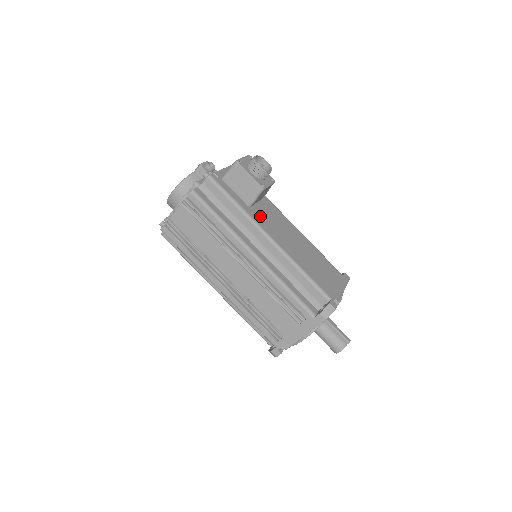
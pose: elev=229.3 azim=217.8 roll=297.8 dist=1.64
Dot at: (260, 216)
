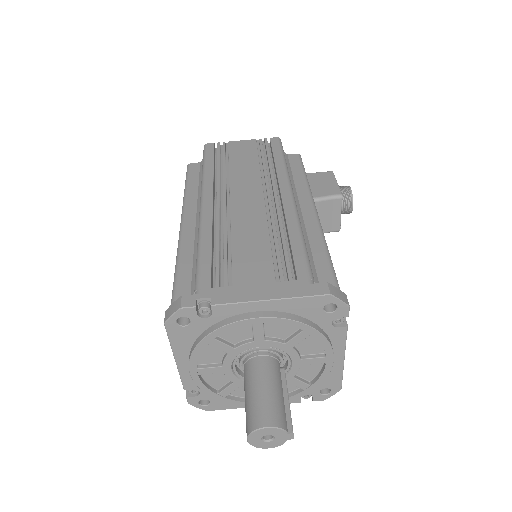
Dot at: occluded
